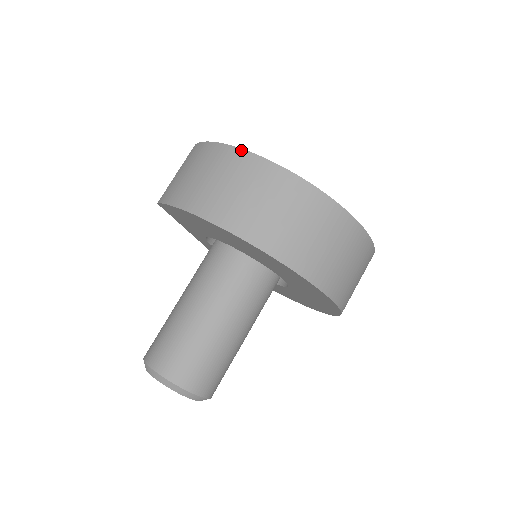
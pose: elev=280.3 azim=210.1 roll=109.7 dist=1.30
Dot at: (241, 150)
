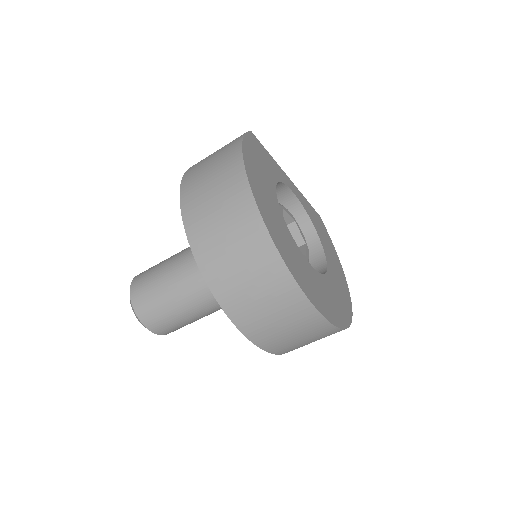
Dot at: (241, 157)
